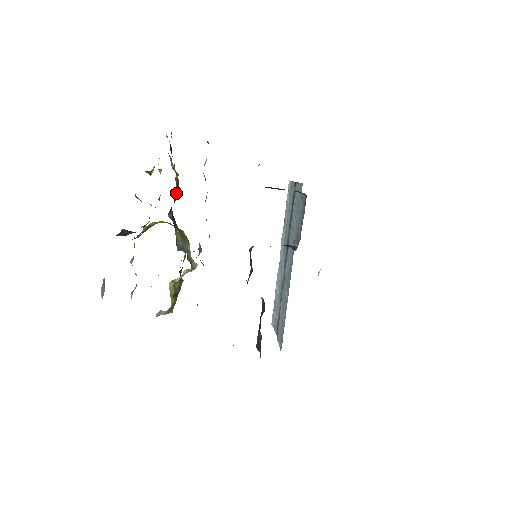
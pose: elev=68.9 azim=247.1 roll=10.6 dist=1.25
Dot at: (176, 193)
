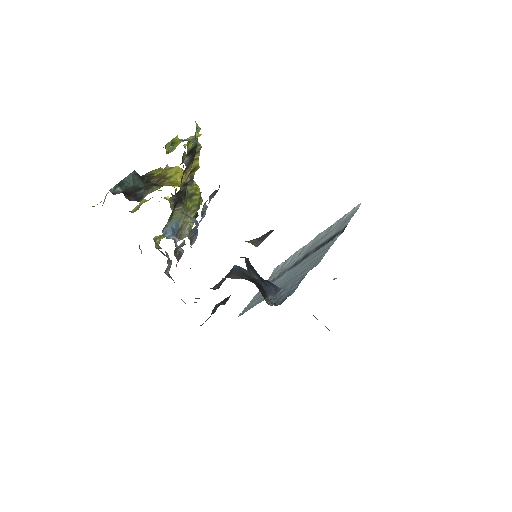
Dot at: (184, 187)
